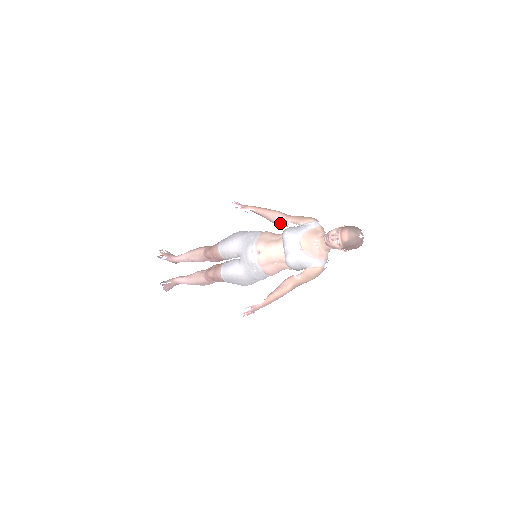
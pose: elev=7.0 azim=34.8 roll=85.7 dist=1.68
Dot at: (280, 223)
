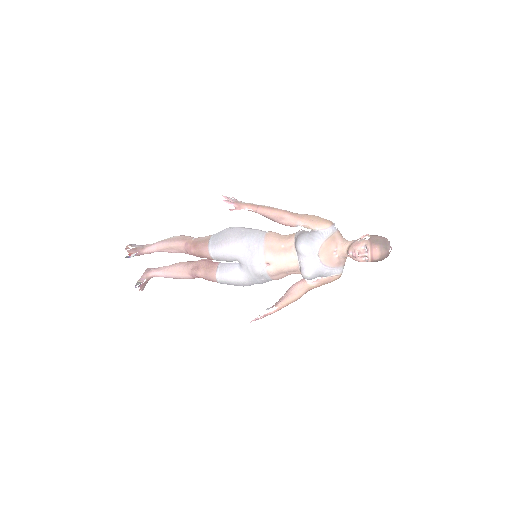
Dot at: (286, 224)
